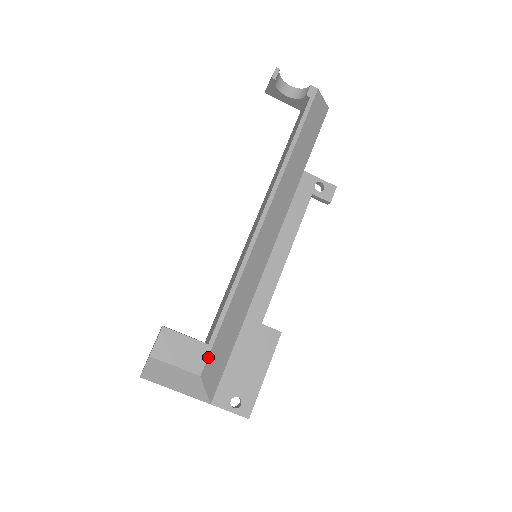
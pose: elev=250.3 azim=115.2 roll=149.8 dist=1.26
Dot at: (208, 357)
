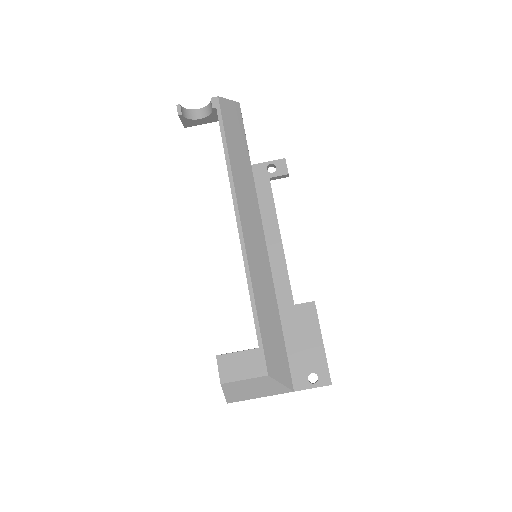
Dot at: (265, 357)
